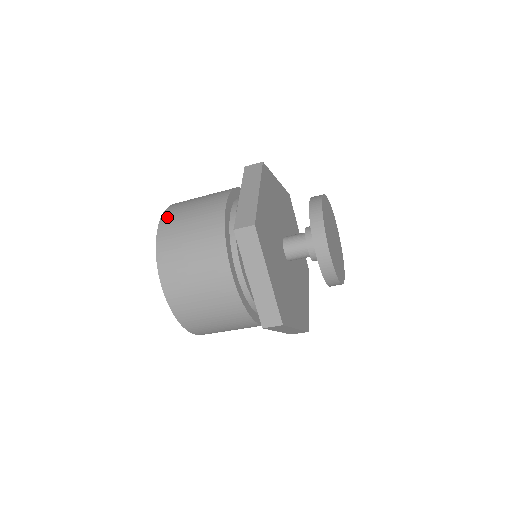
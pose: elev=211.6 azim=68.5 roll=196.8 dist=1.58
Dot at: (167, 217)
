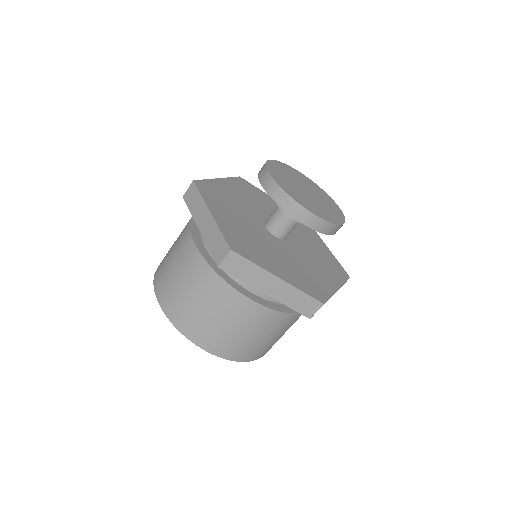
Dot at: (159, 291)
